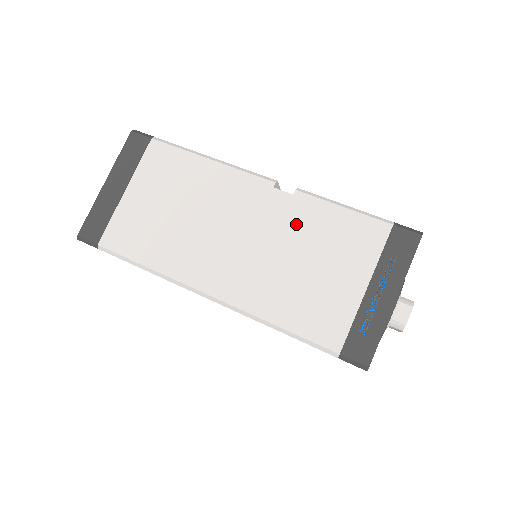
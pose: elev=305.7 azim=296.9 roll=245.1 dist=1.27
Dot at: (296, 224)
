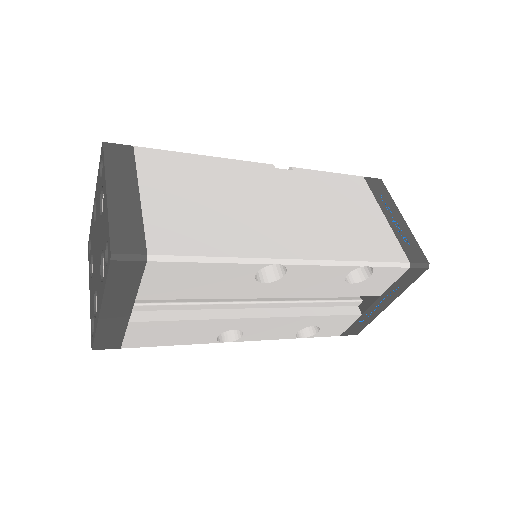
Dot at: (312, 189)
